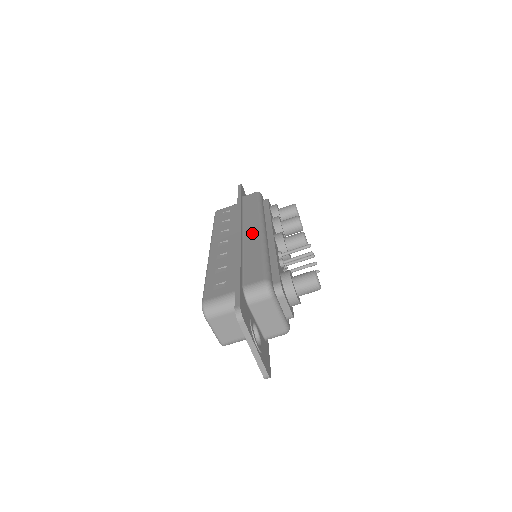
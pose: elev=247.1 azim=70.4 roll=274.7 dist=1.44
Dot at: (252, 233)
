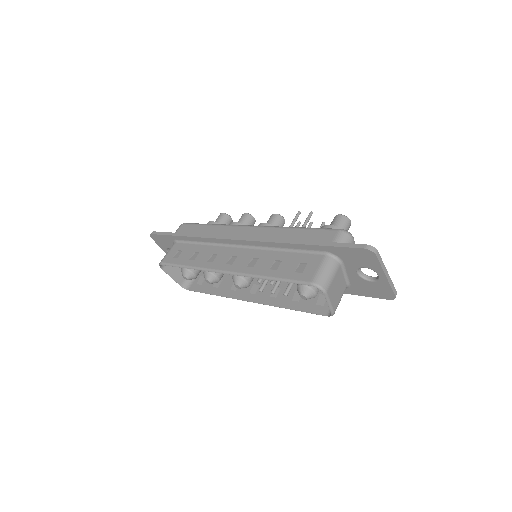
Dot at: (253, 232)
